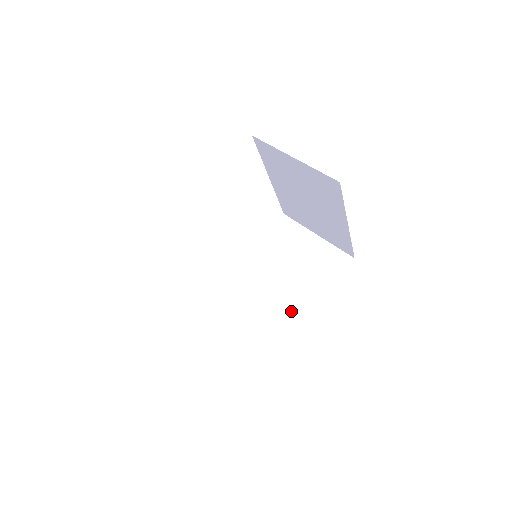
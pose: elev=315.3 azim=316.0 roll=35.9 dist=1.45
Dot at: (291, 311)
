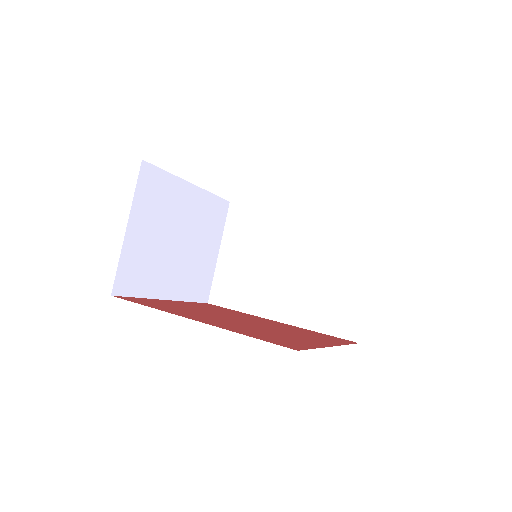
Dot at: (270, 303)
